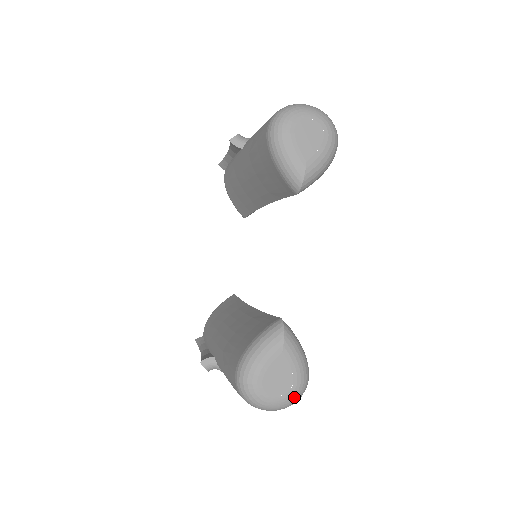
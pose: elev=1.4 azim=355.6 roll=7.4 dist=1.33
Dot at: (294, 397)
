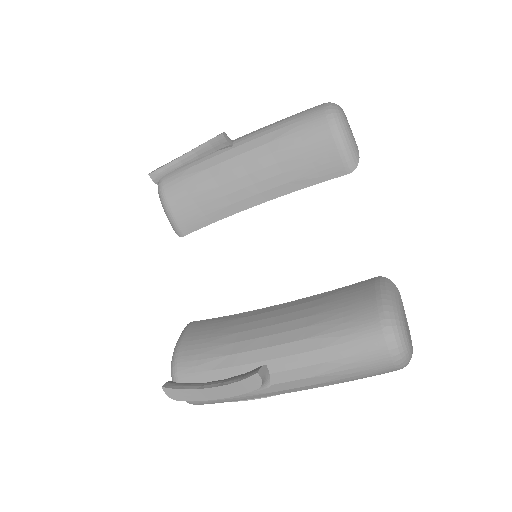
Dot at: occluded
